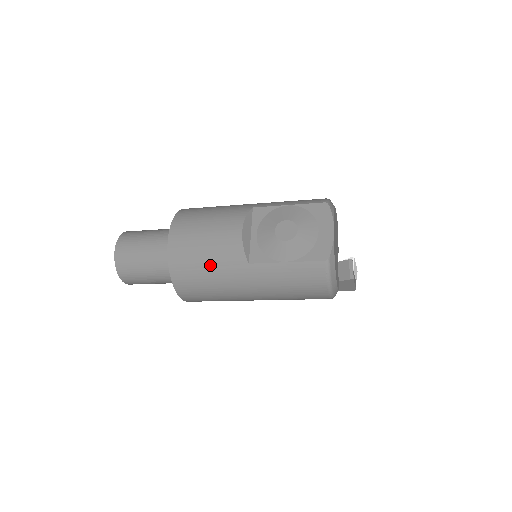
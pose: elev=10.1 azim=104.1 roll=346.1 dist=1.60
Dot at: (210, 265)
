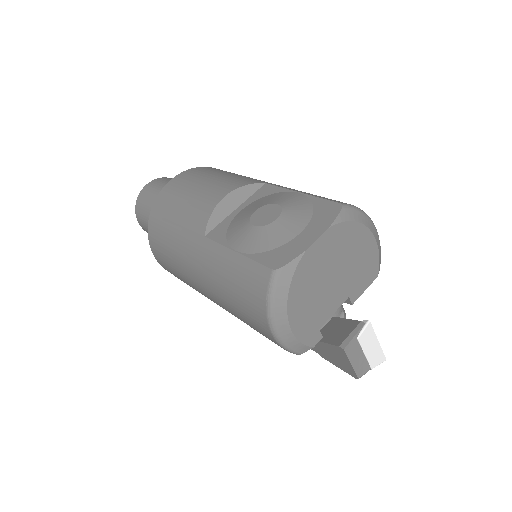
Dot at: (177, 223)
